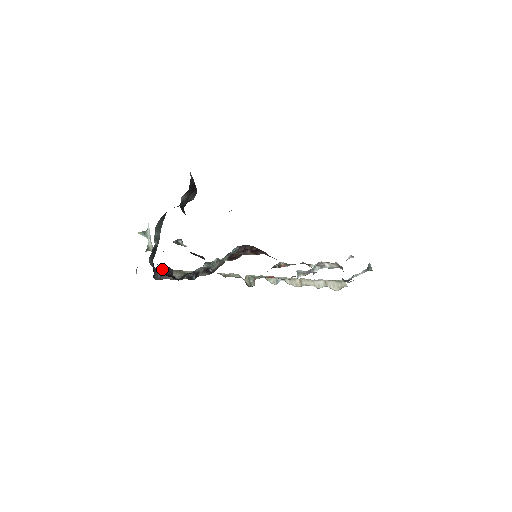
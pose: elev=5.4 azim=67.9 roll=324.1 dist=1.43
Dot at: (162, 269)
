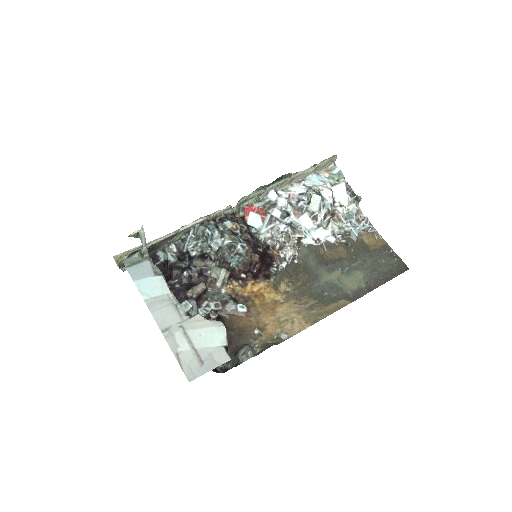
Dot at: occluded
